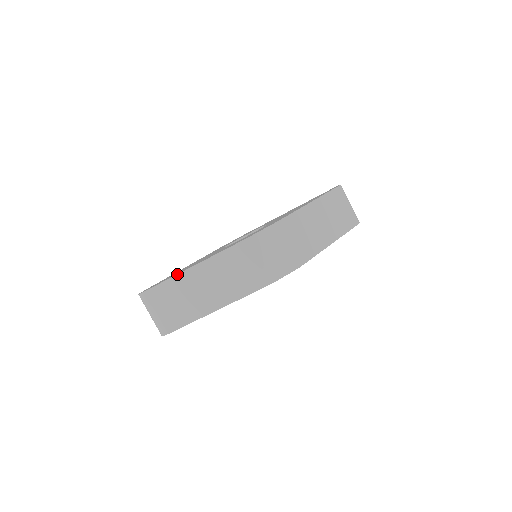
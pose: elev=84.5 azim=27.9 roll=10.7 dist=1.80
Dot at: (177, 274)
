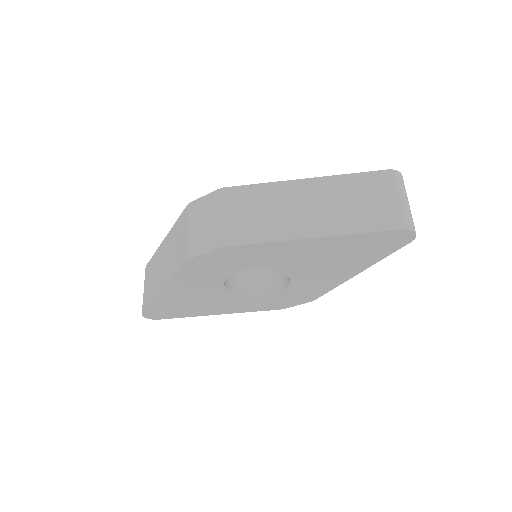
Dot at: (158, 248)
